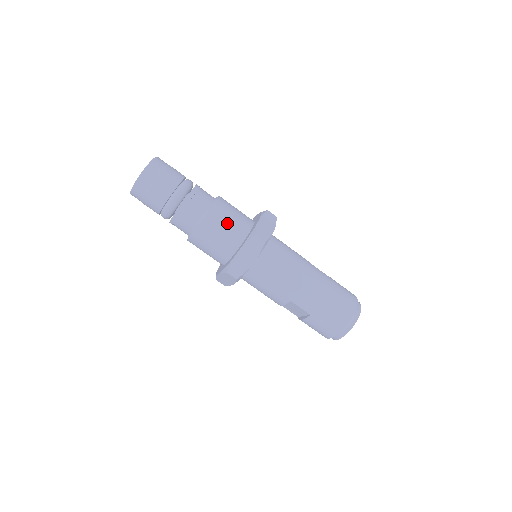
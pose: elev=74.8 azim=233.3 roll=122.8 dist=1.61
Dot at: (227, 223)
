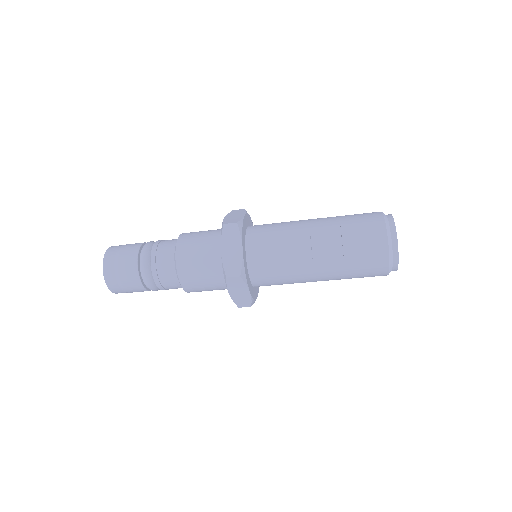
Dot at: occluded
